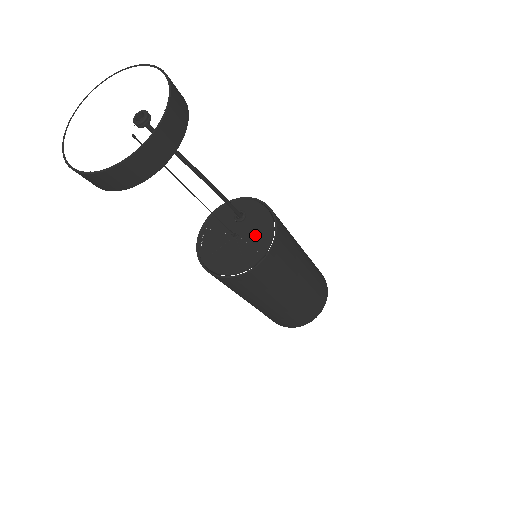
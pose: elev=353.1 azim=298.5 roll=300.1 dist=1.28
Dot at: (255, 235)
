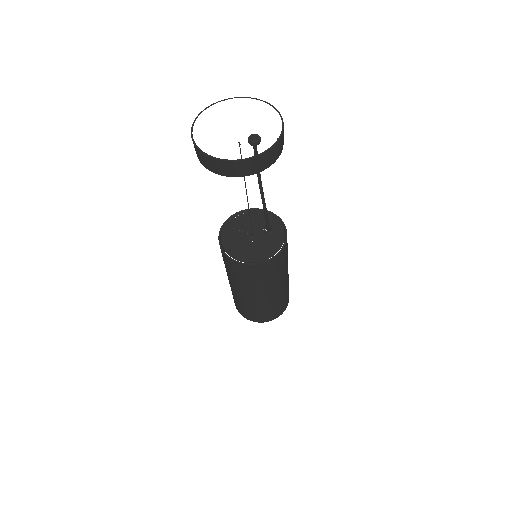
Dot at: (259, 248)
